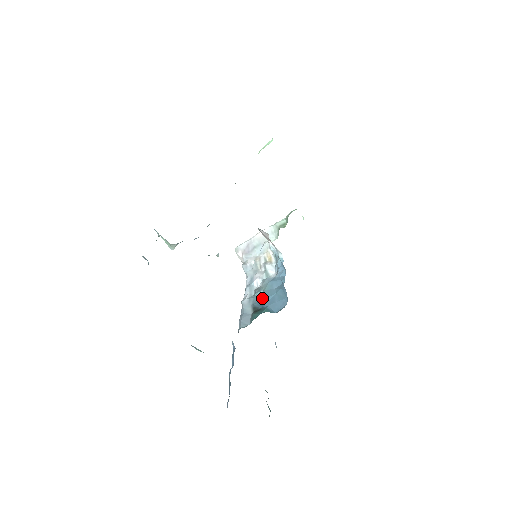
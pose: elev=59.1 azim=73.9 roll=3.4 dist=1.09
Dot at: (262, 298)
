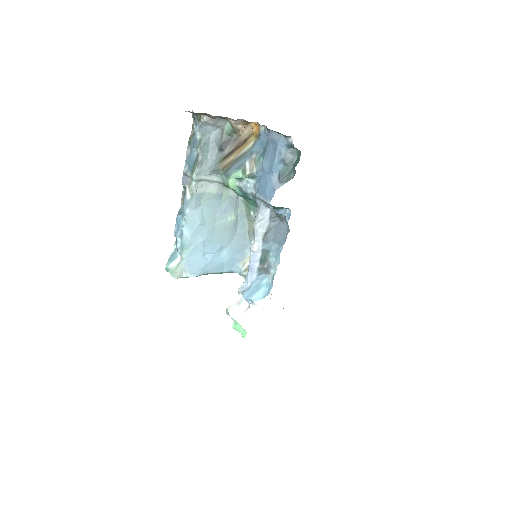
Dot at: occluded
